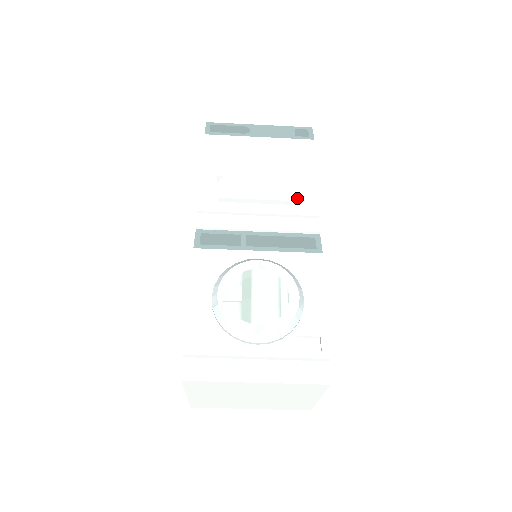
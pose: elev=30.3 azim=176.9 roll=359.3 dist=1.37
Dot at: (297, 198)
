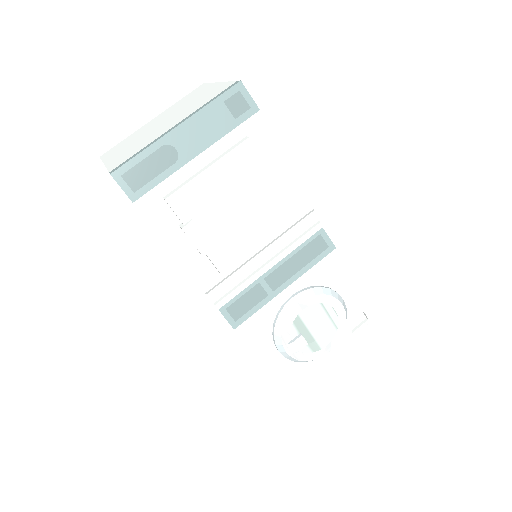
Dot at: (292, 216)
